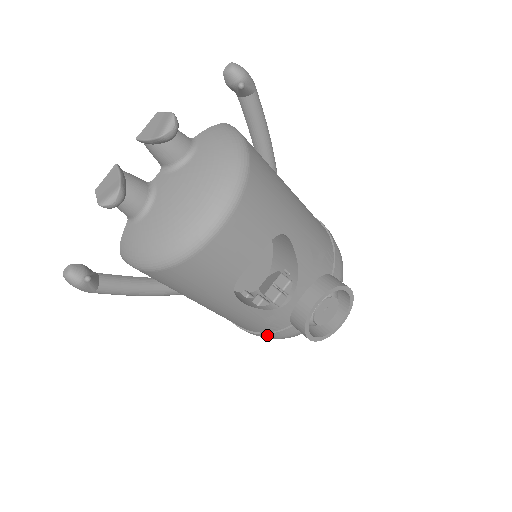
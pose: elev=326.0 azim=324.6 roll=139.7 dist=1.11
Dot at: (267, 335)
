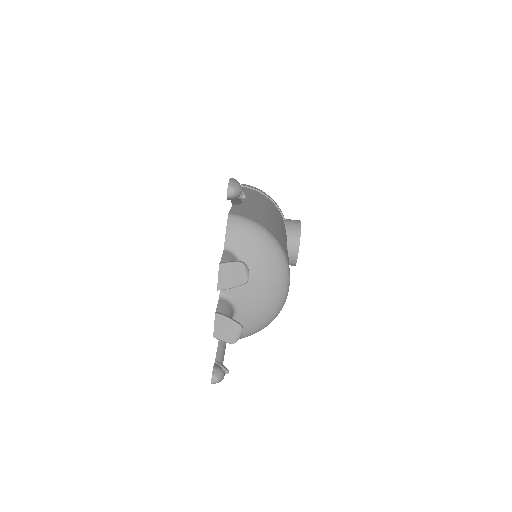
Dot at: occluded
